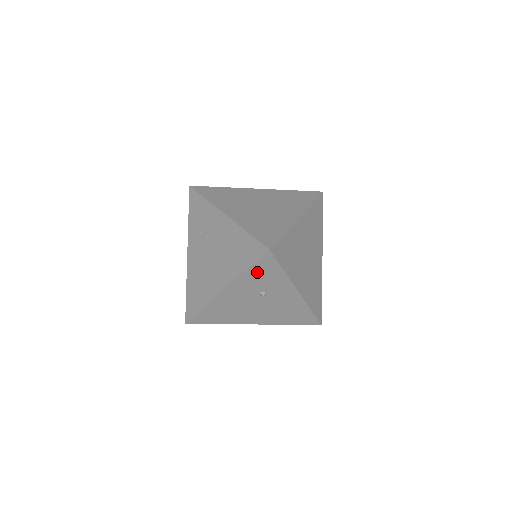
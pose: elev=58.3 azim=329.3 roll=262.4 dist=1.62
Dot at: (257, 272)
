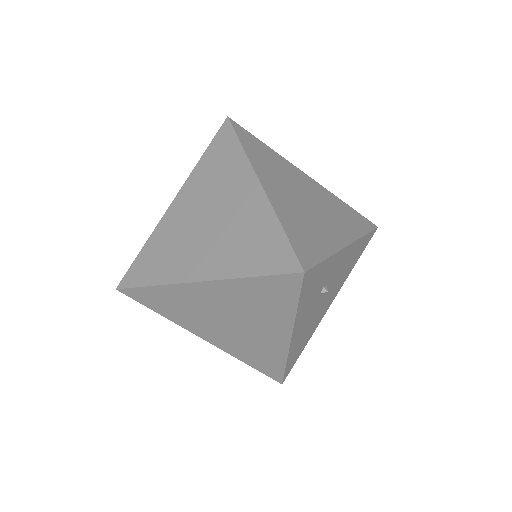
Dot at: (307, 293)
